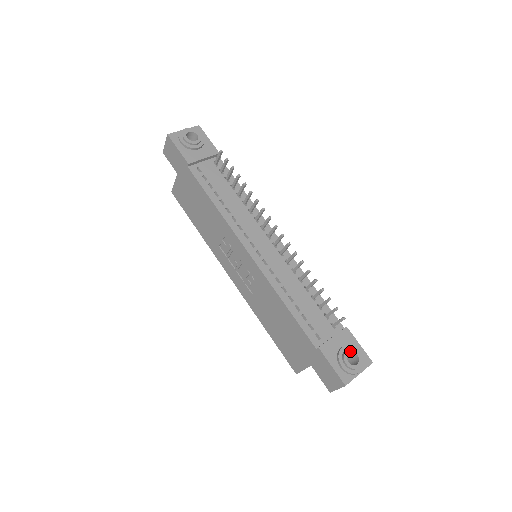
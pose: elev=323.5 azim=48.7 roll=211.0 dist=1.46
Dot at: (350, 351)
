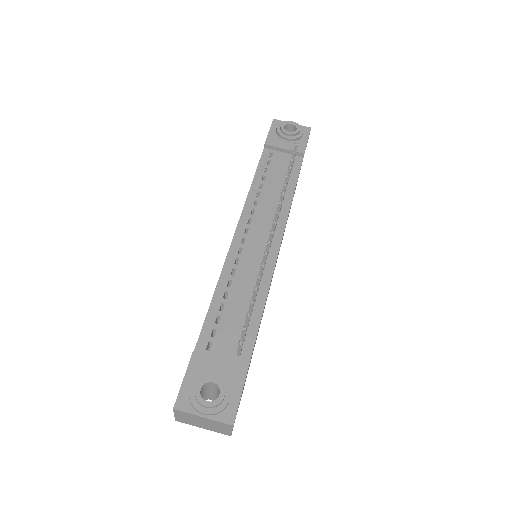
Dot at: (216, 383)
